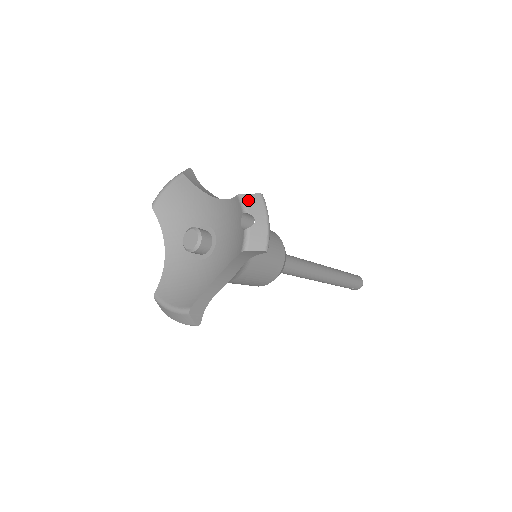
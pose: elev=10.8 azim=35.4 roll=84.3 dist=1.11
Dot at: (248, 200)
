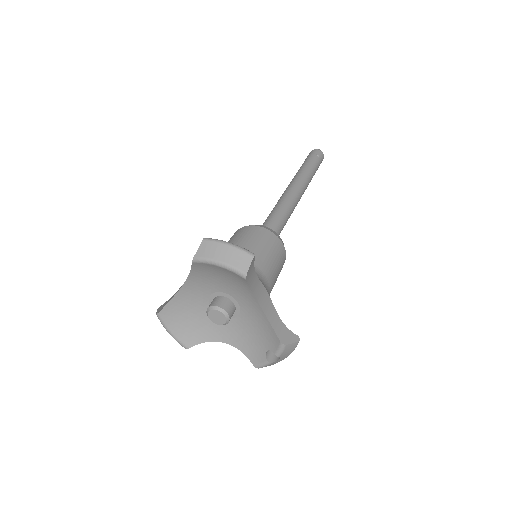
Dot at: (286, 349)
